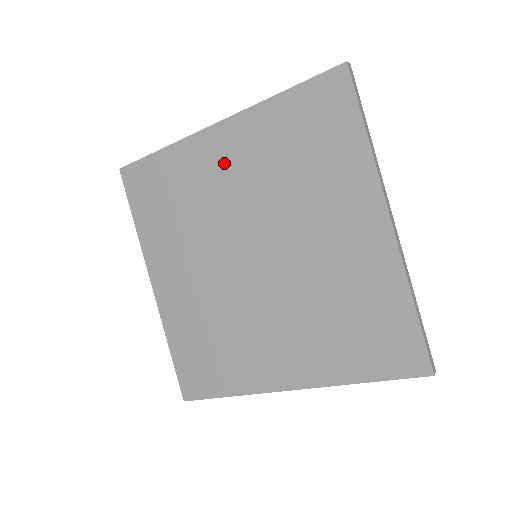
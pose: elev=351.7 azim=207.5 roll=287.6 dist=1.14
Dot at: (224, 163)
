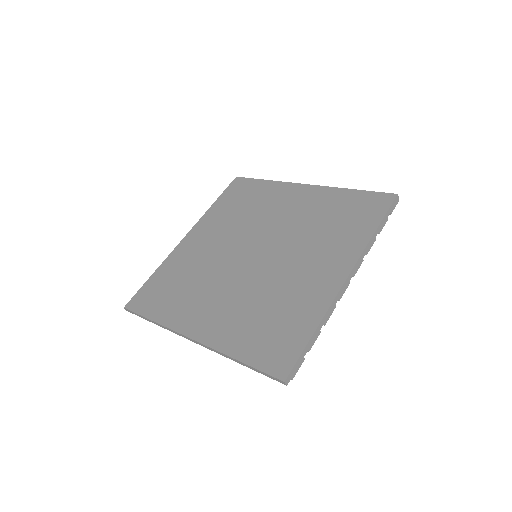
Dot at: (202, 242)
